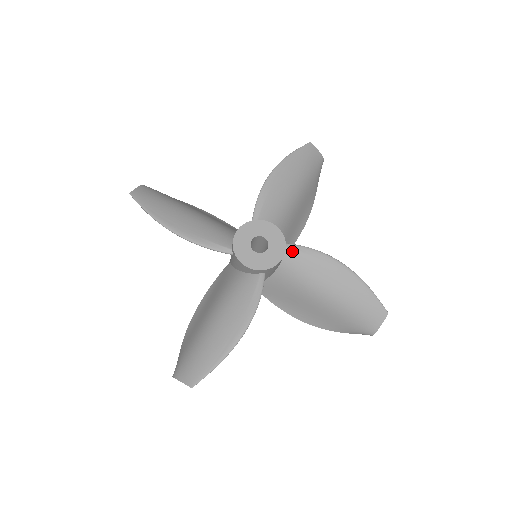
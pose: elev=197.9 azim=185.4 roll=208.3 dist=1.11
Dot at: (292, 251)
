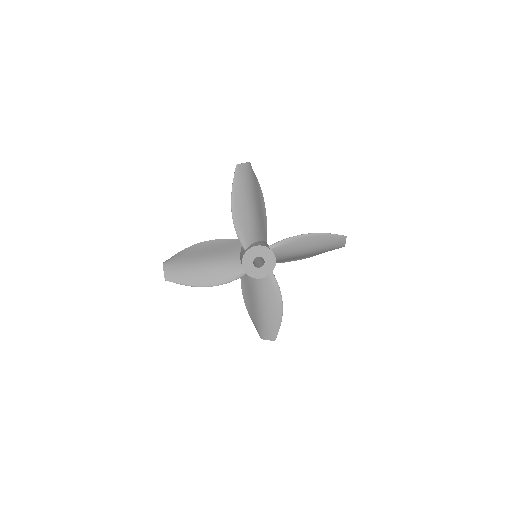
Dot at: (276, 248)
